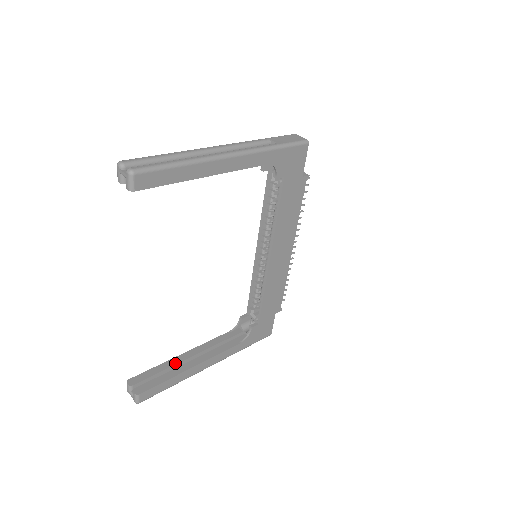
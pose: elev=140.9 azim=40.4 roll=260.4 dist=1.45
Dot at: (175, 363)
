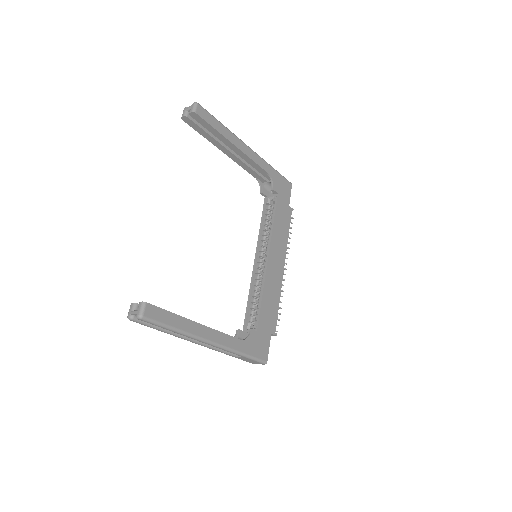
Dot at: occluded
